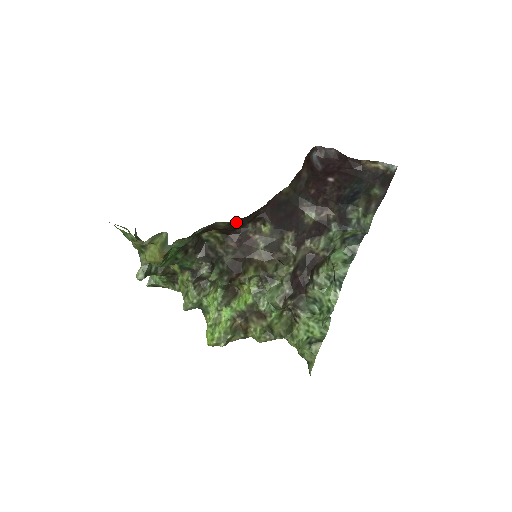
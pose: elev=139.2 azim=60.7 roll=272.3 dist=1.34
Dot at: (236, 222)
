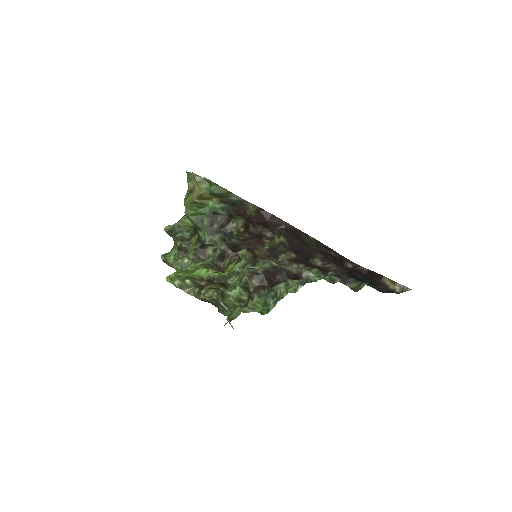
Dot at: (262, 212)
